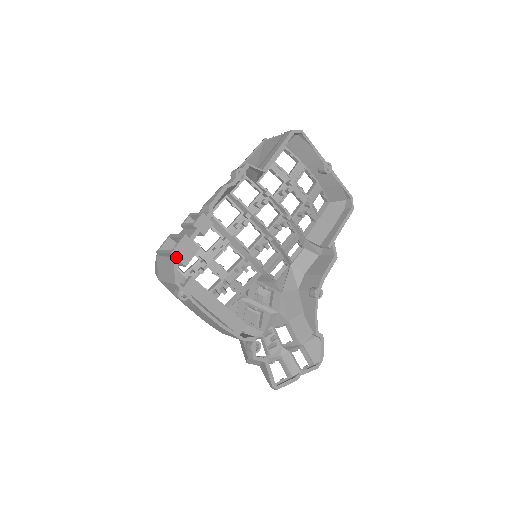
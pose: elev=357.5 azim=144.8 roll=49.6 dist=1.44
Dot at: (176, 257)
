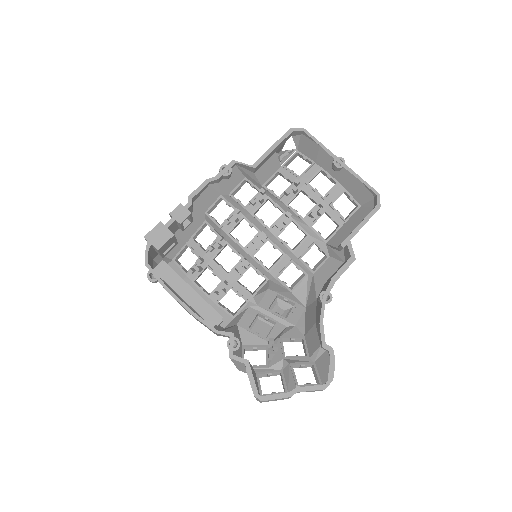
Dot at: (149, 241)
